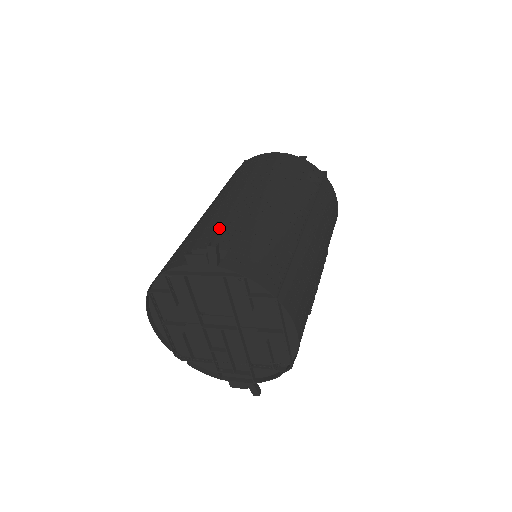
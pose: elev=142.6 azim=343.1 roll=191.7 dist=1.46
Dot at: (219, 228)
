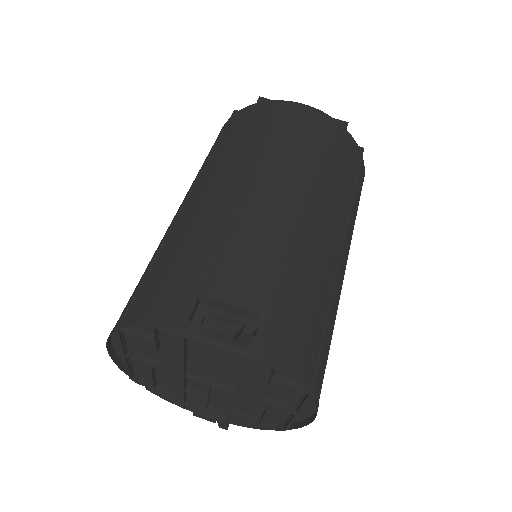
Dot at: (241, 258)
